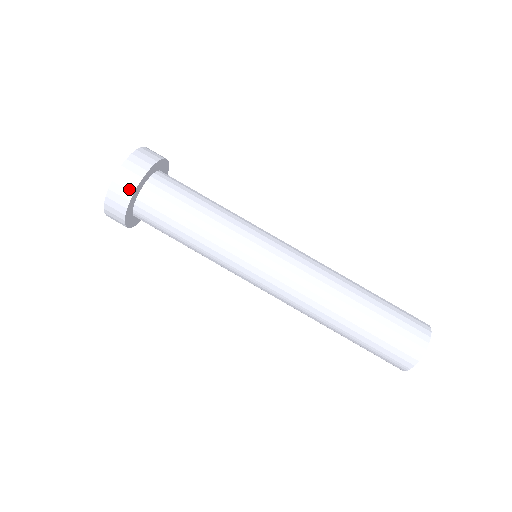
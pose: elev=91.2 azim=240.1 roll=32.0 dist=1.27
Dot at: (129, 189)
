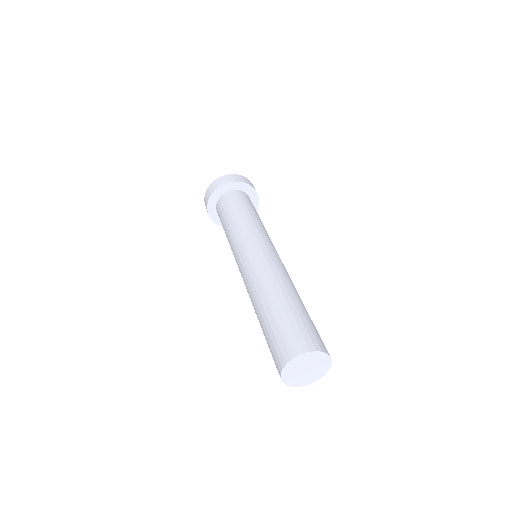
Dot at: (240, 180)
